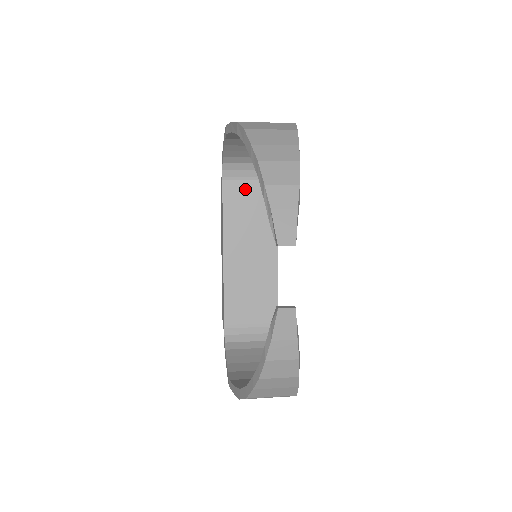
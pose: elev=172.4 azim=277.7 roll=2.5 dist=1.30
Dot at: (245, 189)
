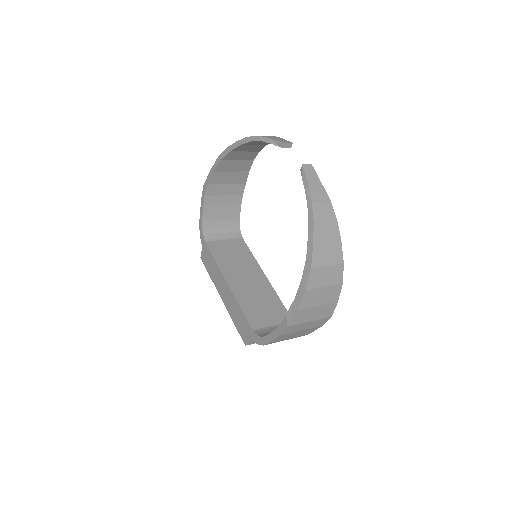
Dot at: (223, 245)
